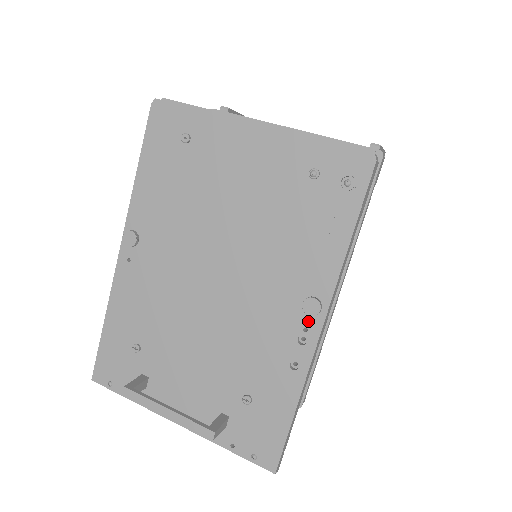
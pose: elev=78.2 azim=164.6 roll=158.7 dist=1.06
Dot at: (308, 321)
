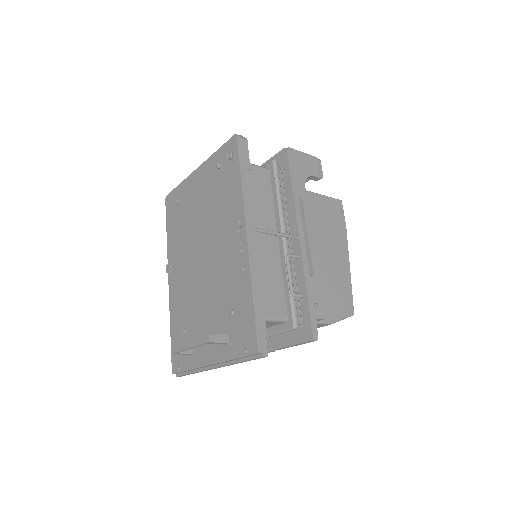
Dot at: (240, 237)
